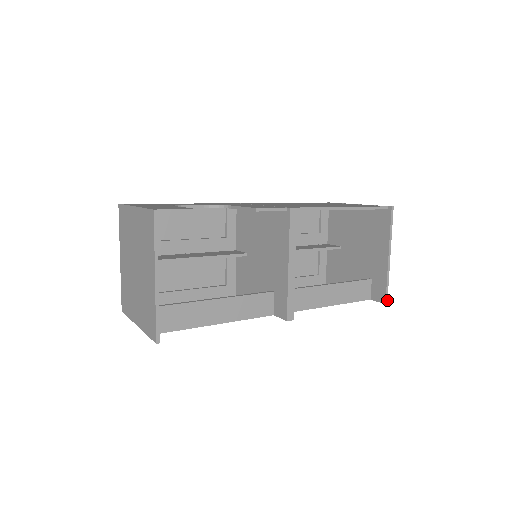
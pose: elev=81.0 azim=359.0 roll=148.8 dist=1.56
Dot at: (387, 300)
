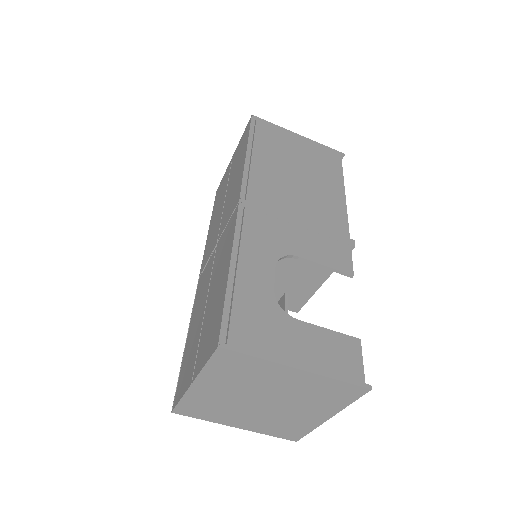
Dot at: occluded
